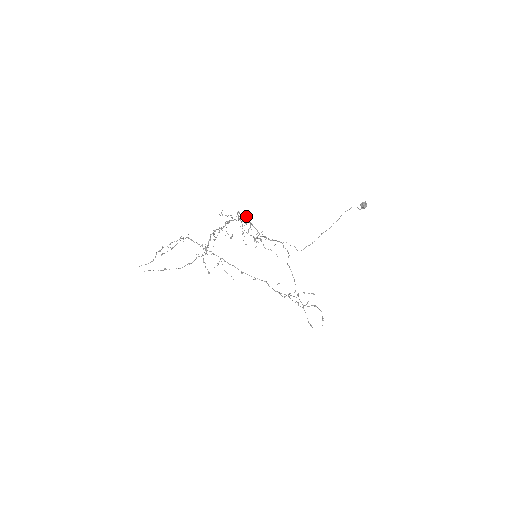
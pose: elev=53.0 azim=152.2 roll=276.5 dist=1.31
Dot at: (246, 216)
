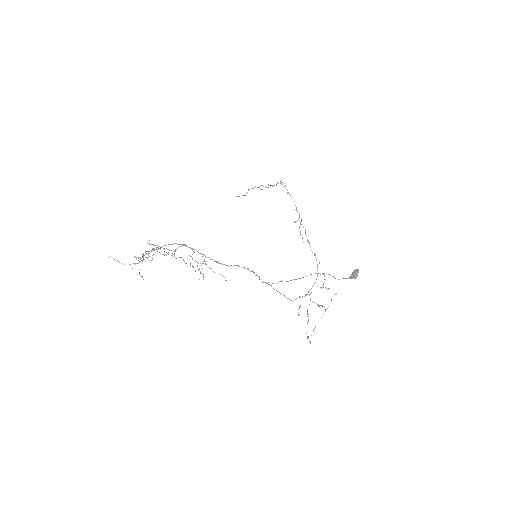
Dot at: (184, 245)
